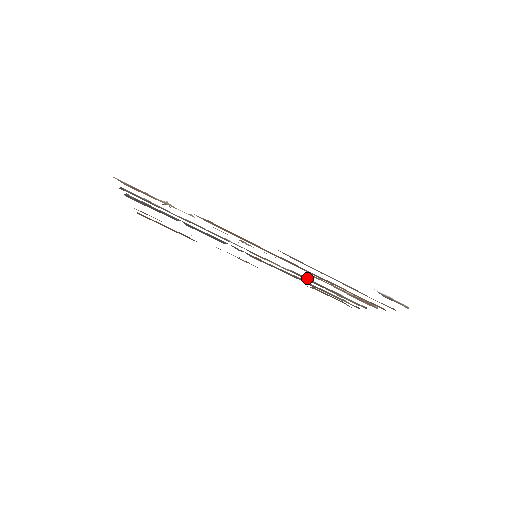
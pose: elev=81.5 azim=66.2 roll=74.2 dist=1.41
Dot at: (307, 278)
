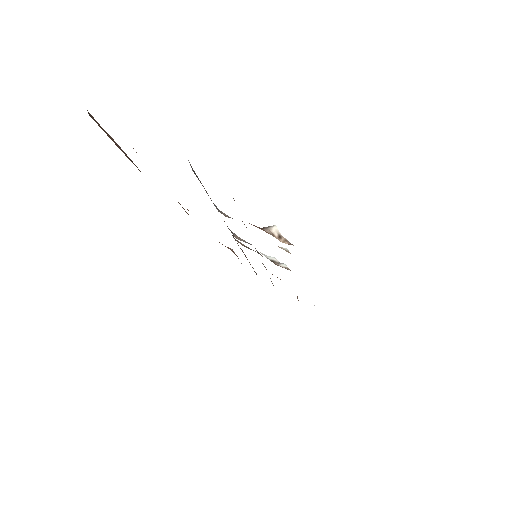
Dot at: occluded
